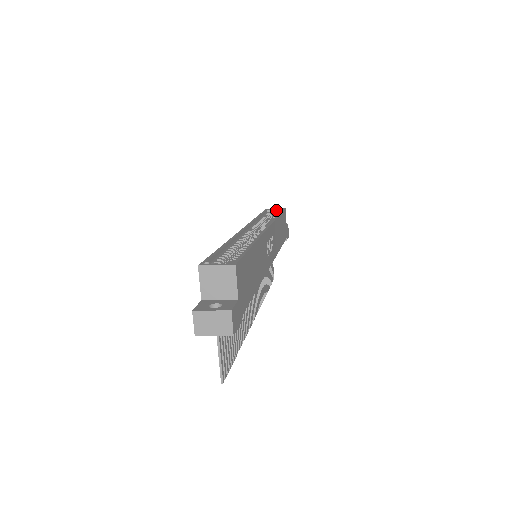
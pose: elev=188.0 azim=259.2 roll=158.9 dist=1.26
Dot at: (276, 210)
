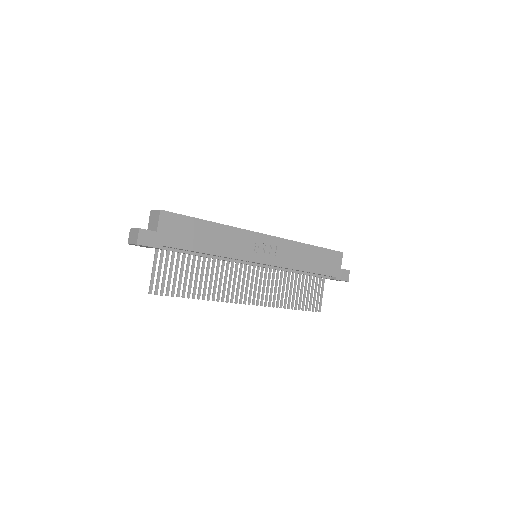
Dot at: occluded
